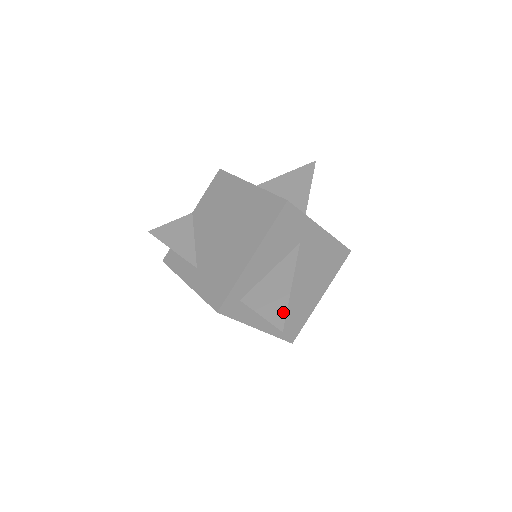
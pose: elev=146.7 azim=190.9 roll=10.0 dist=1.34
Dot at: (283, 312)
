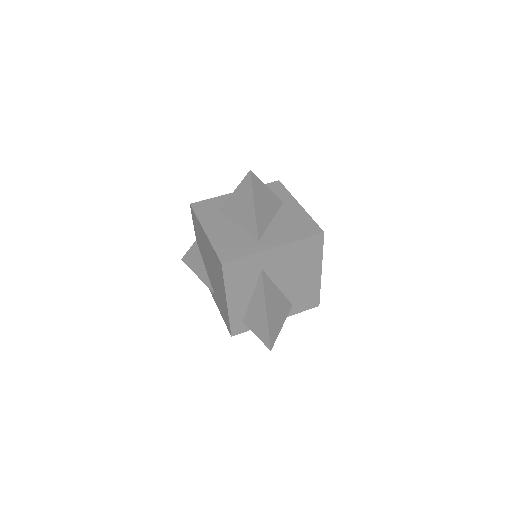
Dot at: (267, 334)
